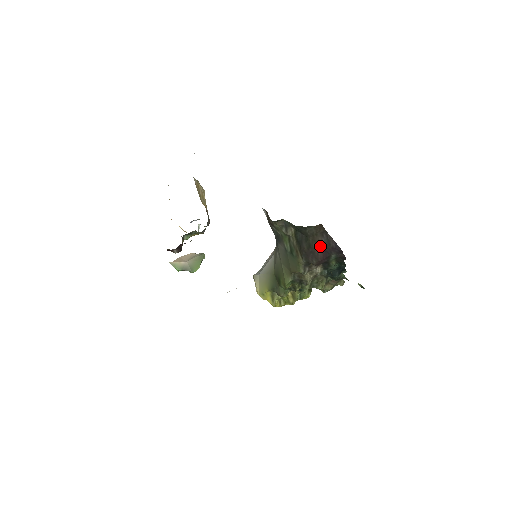
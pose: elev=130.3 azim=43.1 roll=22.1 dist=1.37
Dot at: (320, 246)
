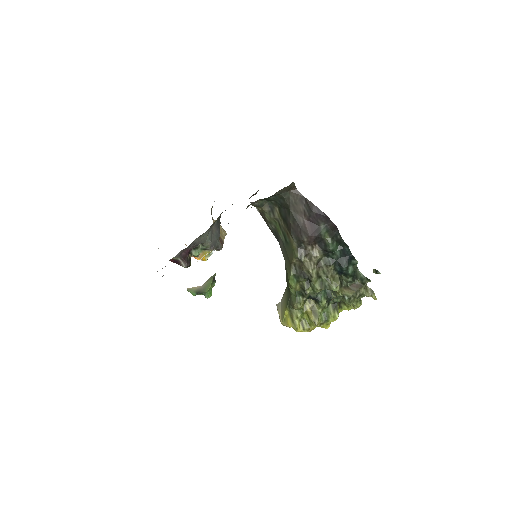
Dot at: (304, 217)
